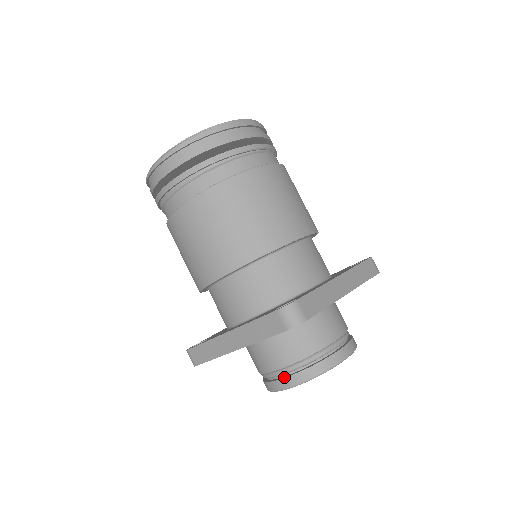
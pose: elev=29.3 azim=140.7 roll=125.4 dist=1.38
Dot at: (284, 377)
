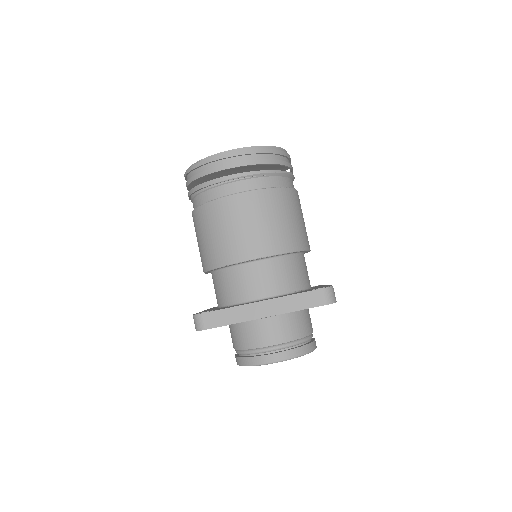
Dot at: (236, 355)
